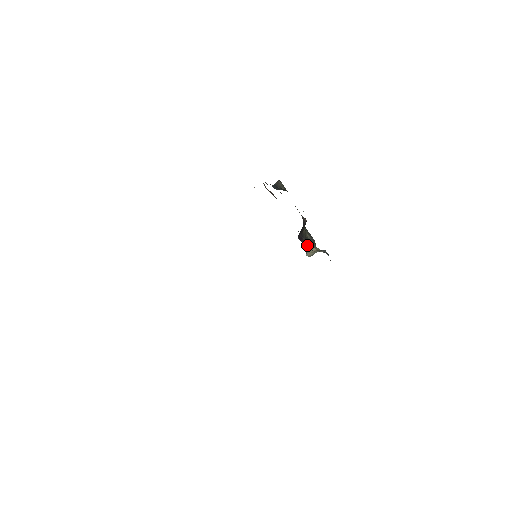
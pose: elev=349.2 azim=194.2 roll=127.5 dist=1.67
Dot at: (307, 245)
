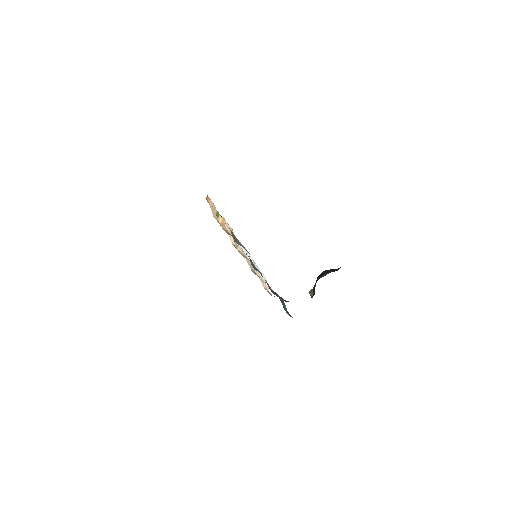
Dot at: (313, 287)
